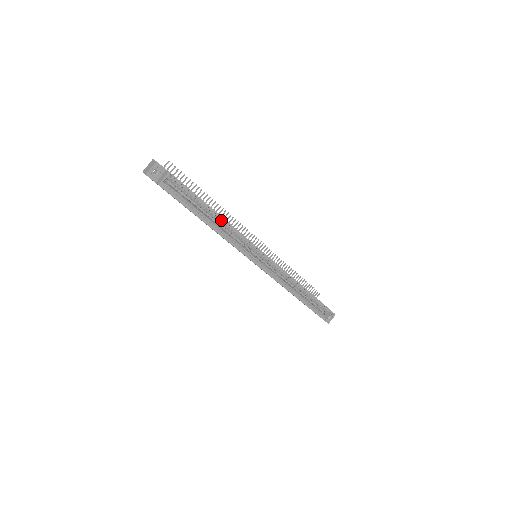
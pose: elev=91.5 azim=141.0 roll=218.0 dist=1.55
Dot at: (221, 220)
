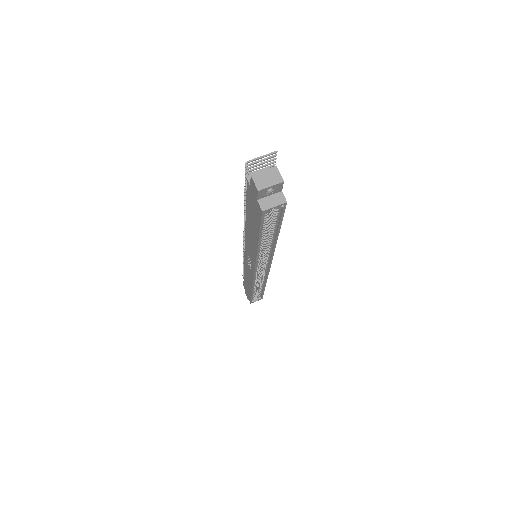
Dot at: (272, 241)
